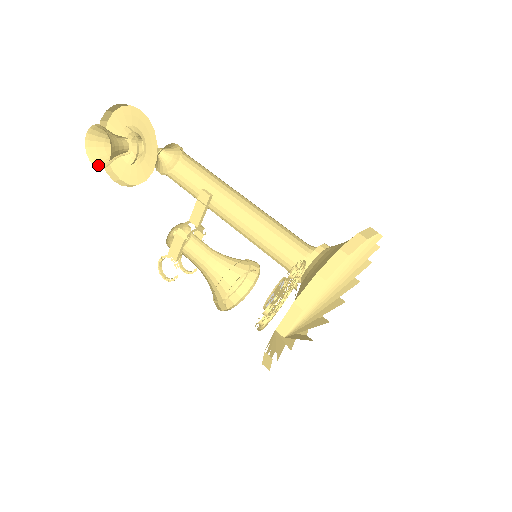
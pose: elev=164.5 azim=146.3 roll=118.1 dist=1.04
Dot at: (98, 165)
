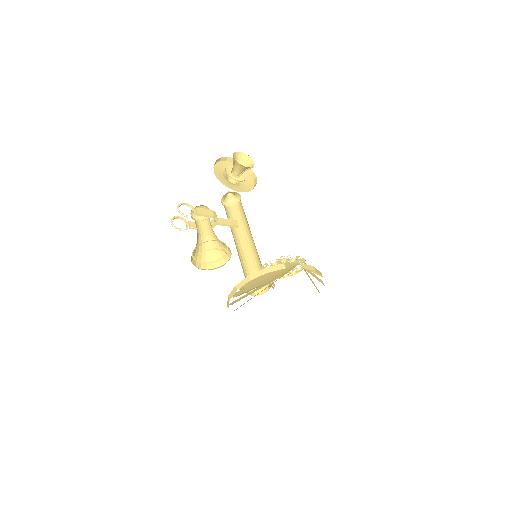
Dot at: (234, 160)
